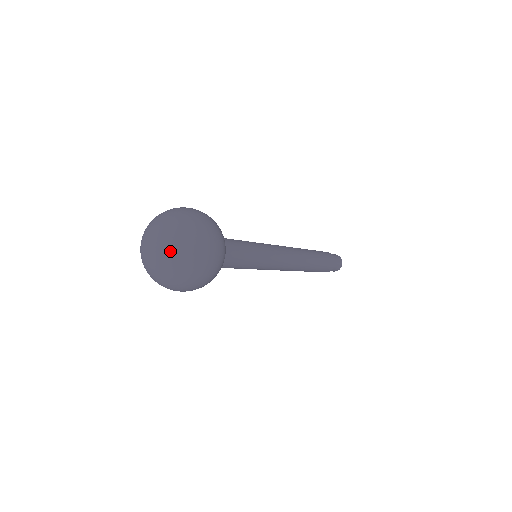
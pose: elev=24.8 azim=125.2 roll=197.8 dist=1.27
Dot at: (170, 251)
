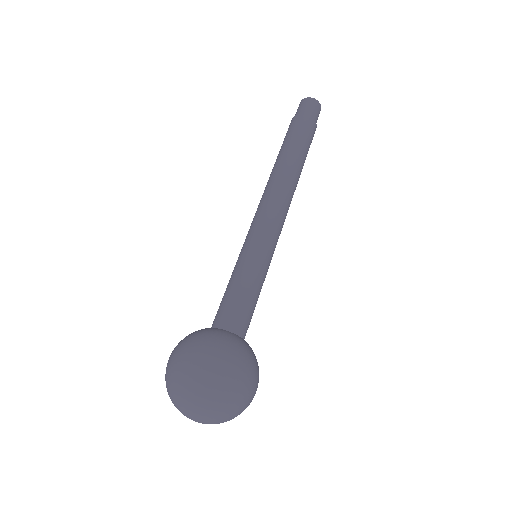
Dot at: (215, 420)
